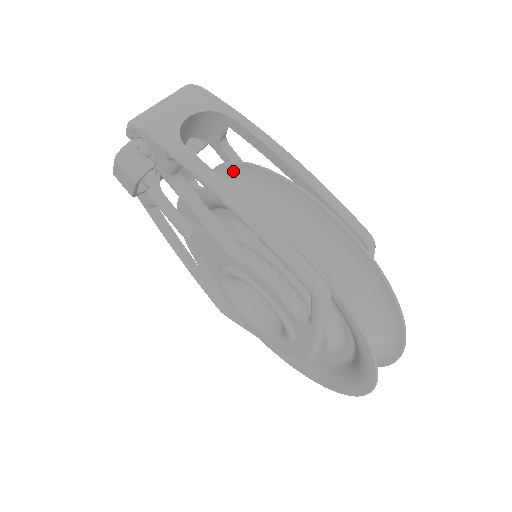
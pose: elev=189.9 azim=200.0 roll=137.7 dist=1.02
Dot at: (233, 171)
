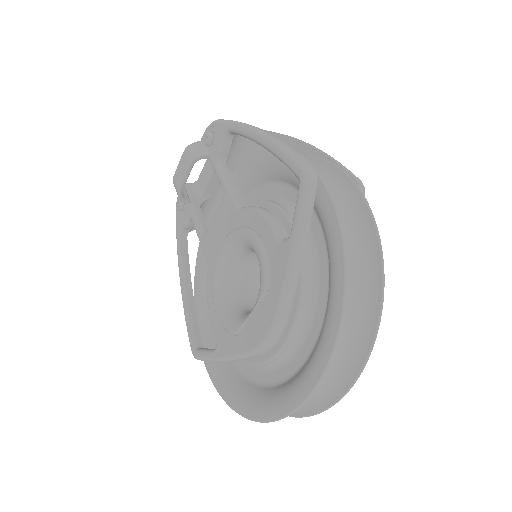
Dot at: occluded
